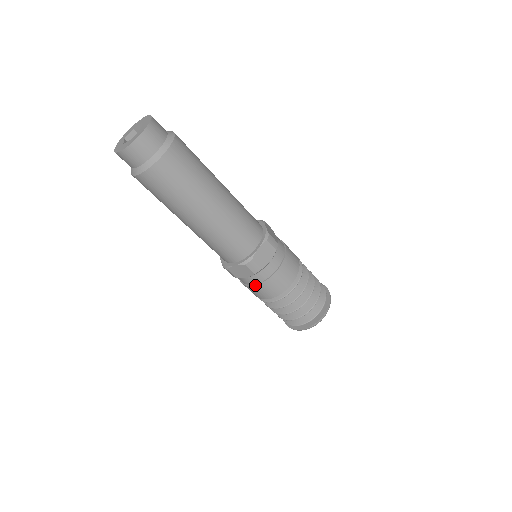
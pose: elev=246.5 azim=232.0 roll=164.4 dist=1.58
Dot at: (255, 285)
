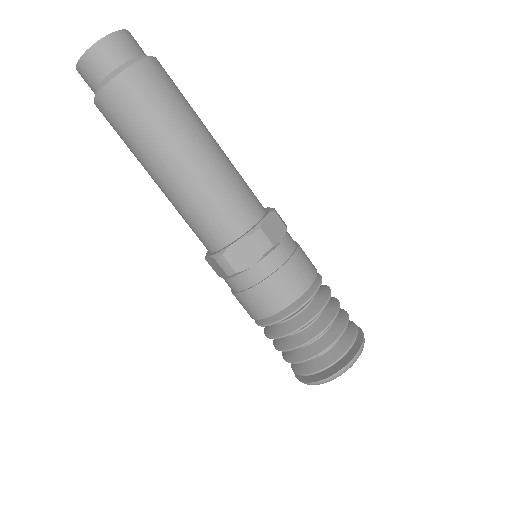
Dot at: (264, 279)
